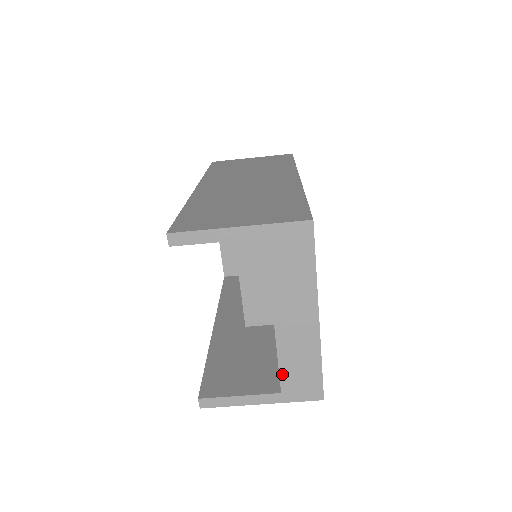
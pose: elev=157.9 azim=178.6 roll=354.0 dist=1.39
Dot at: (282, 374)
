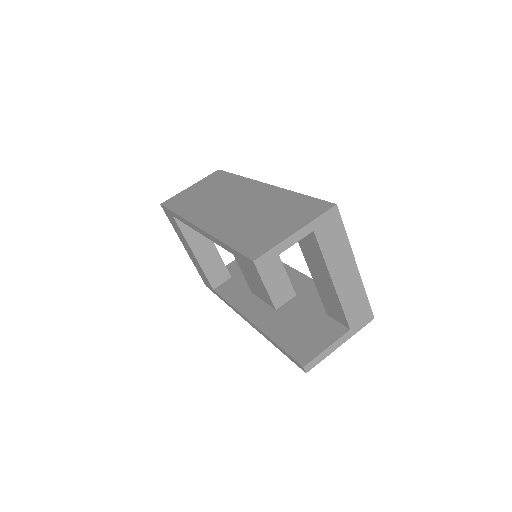
Dot at: (347, 316)
